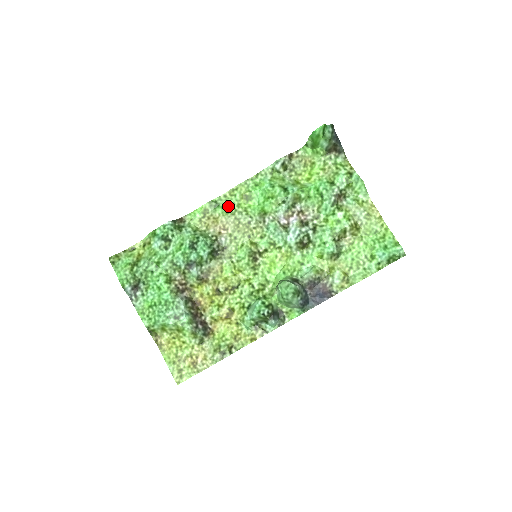
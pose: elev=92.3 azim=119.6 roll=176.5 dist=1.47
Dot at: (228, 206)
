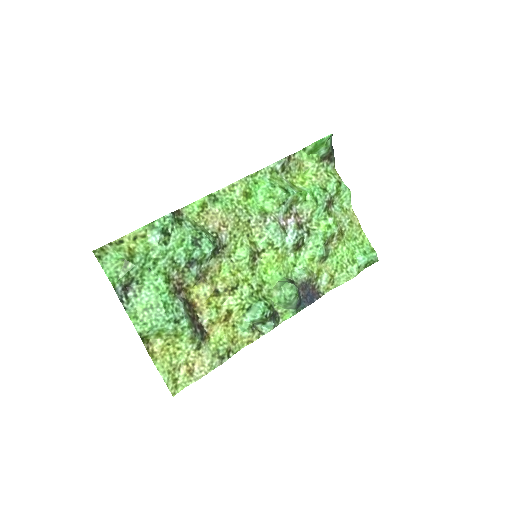
Dot at: (227, 202)
